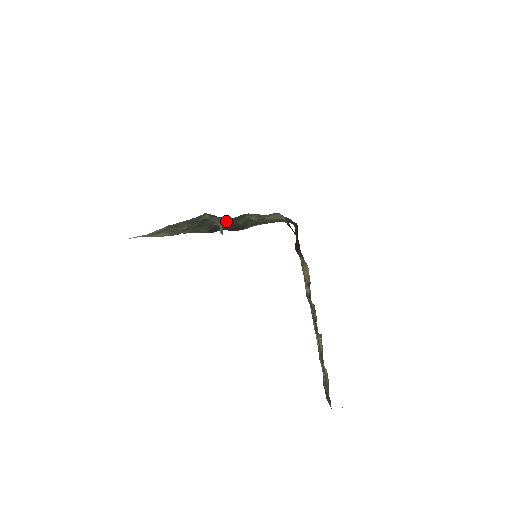
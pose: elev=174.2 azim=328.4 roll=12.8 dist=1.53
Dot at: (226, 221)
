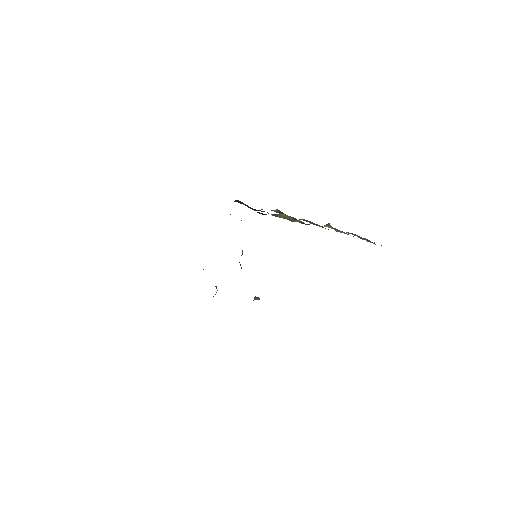
Dot at: occluded
